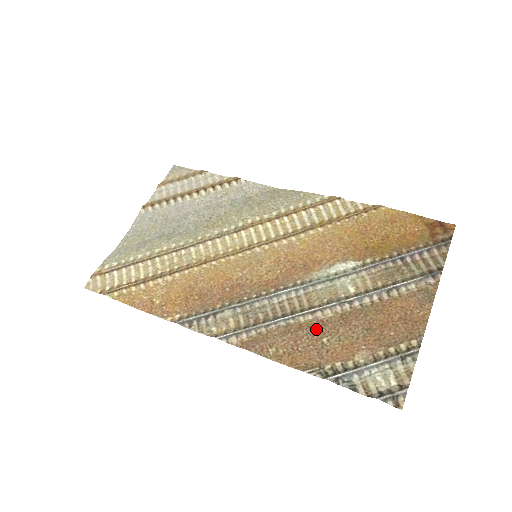
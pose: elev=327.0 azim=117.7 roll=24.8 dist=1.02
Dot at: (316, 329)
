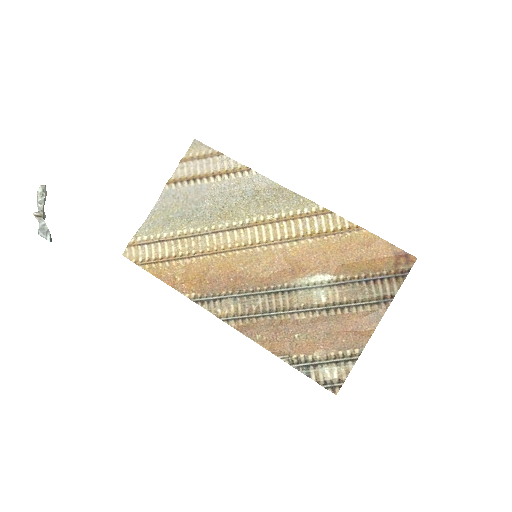
Dot at: (292, 327)
